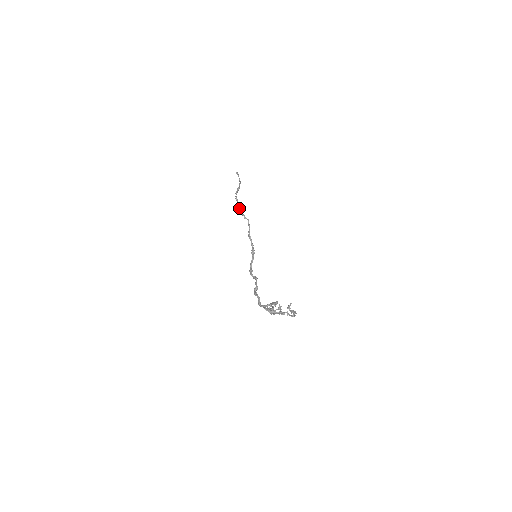
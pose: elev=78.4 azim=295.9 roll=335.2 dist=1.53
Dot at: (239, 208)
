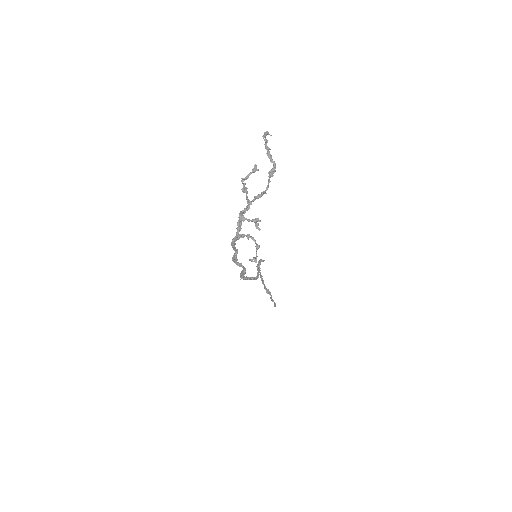
Dot at: occluded
